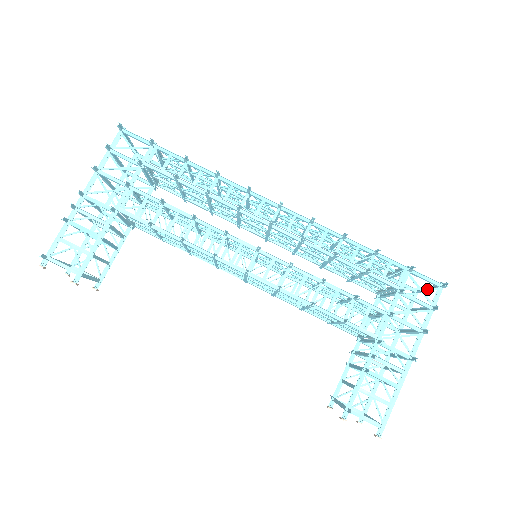
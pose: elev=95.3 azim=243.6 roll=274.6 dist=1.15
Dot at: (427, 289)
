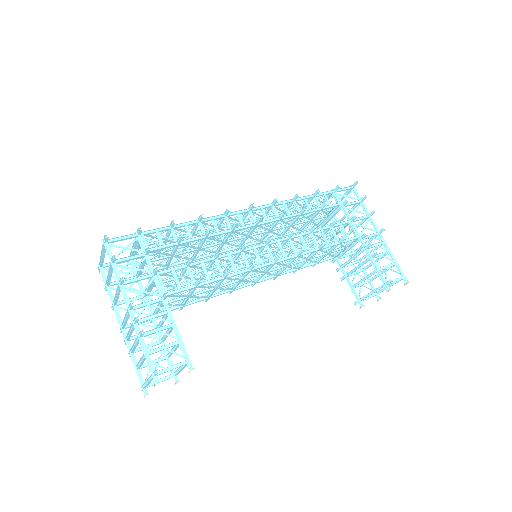
Dot at: occluded
